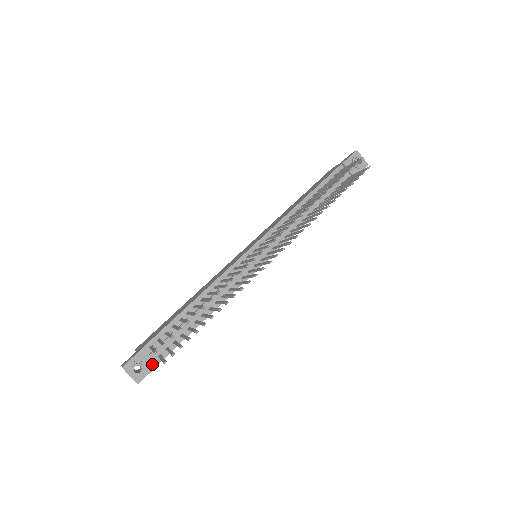
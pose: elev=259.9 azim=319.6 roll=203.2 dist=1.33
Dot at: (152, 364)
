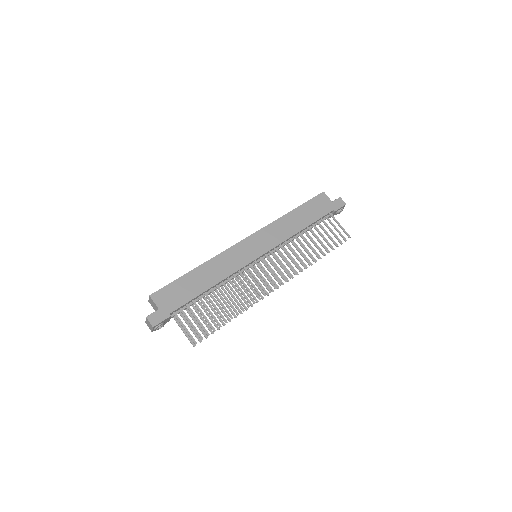
Dot at: occluded
